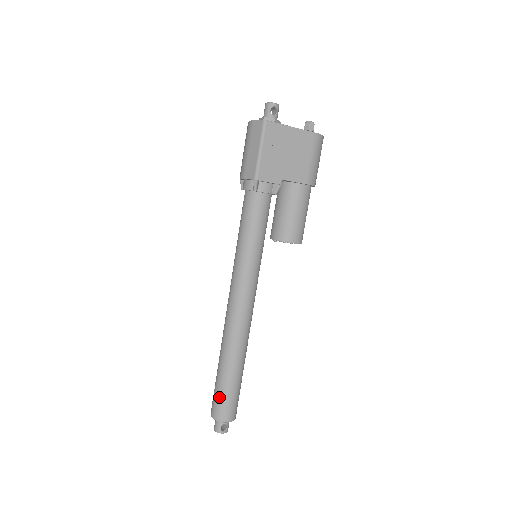
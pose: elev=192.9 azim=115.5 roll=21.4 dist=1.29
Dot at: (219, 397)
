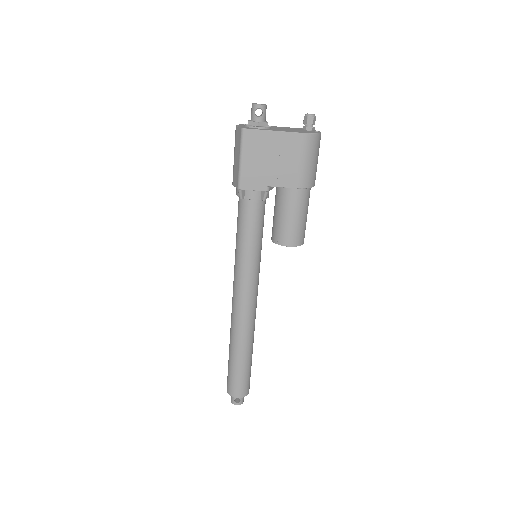
Dot at: (229, 376)
